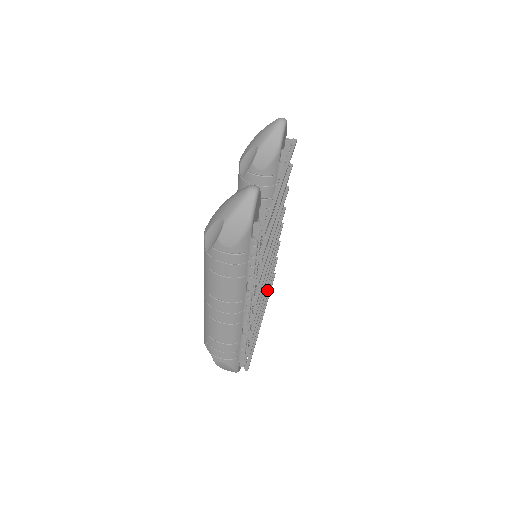
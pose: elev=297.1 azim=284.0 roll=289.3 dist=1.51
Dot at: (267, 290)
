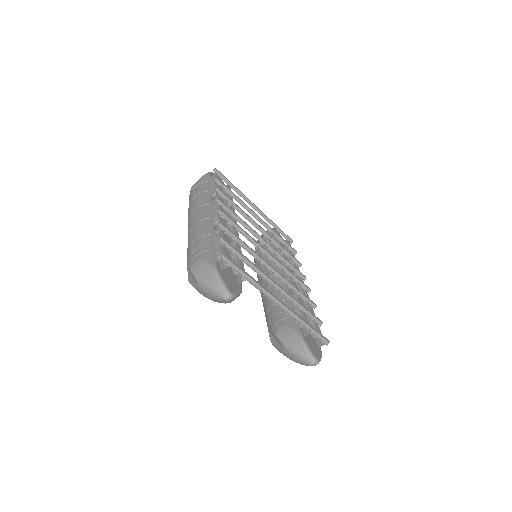
Dot at: (249, 211)
